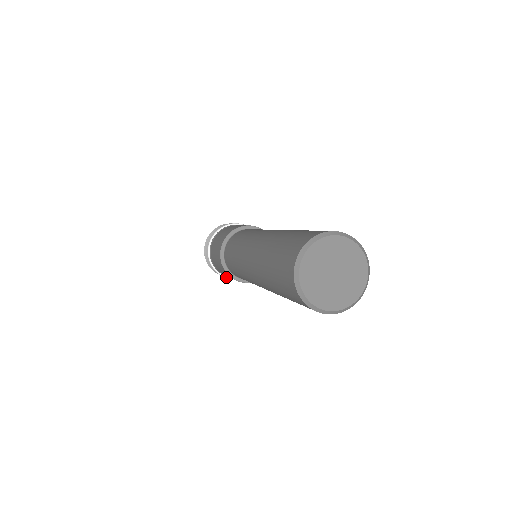
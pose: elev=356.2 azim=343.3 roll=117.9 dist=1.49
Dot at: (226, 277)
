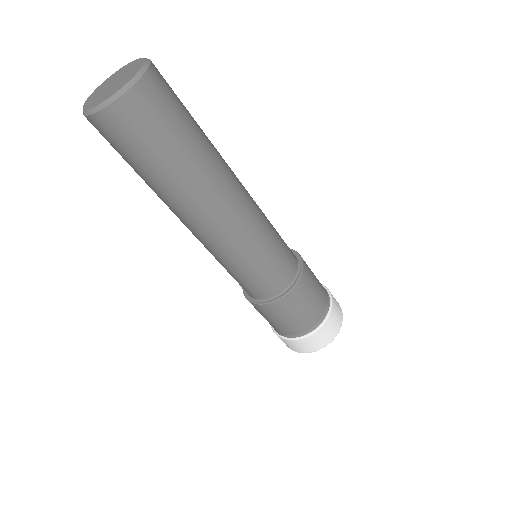
Dot at: occluded
